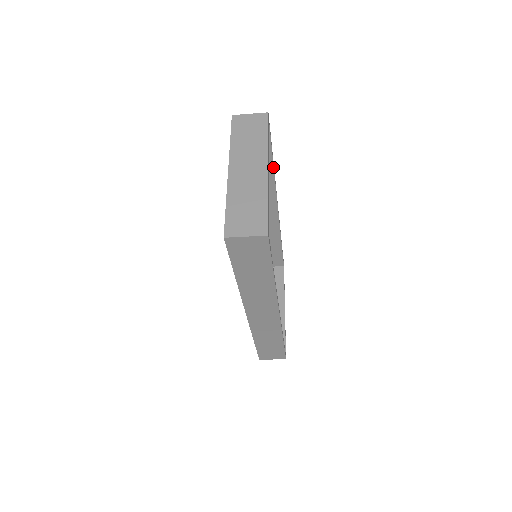
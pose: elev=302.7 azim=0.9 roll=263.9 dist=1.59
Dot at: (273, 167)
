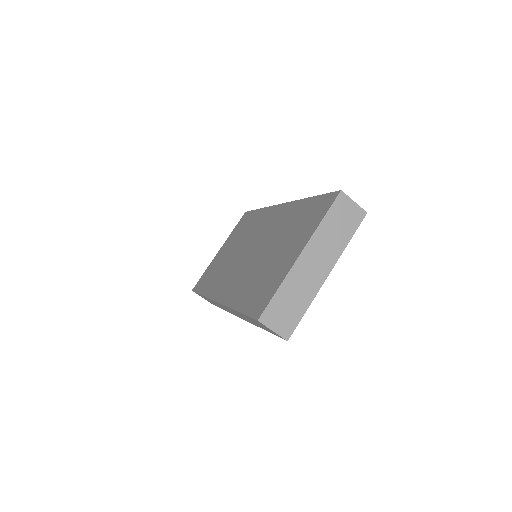
Dot at: occluded
